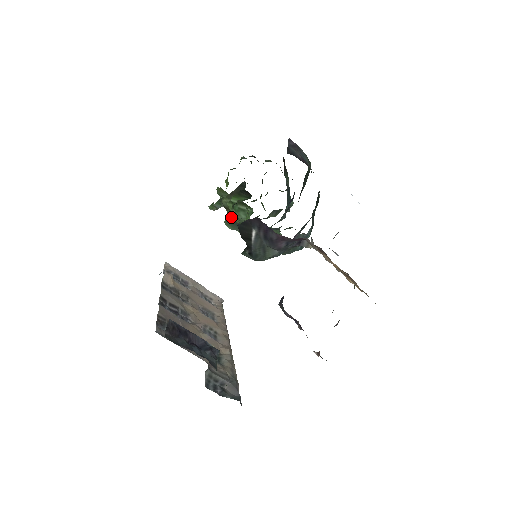
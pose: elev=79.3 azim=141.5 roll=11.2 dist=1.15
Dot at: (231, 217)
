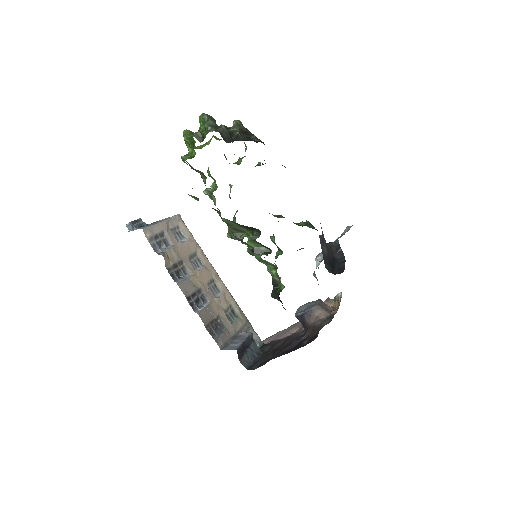
Dot at: (238, 240)
